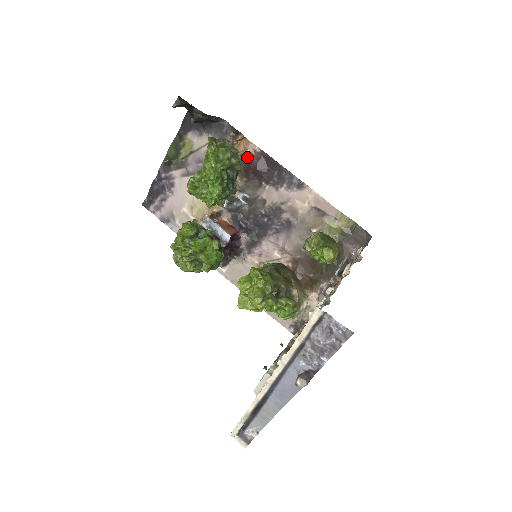
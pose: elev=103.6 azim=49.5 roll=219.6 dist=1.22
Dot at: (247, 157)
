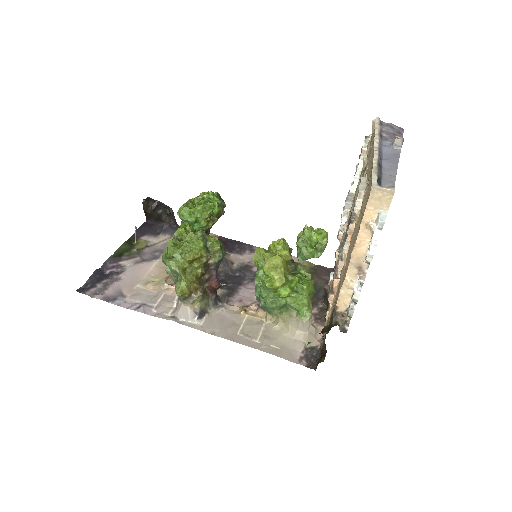
Dot at: occluded
